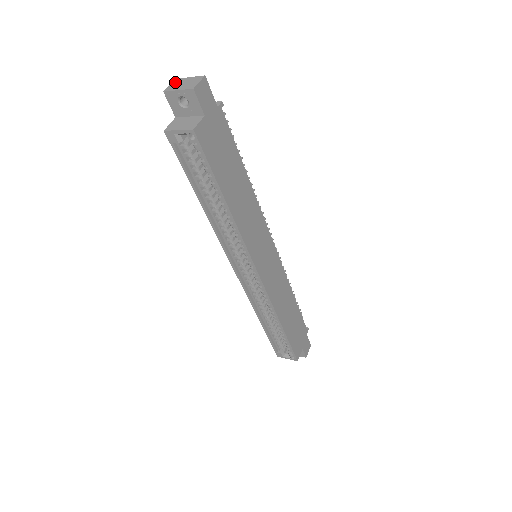
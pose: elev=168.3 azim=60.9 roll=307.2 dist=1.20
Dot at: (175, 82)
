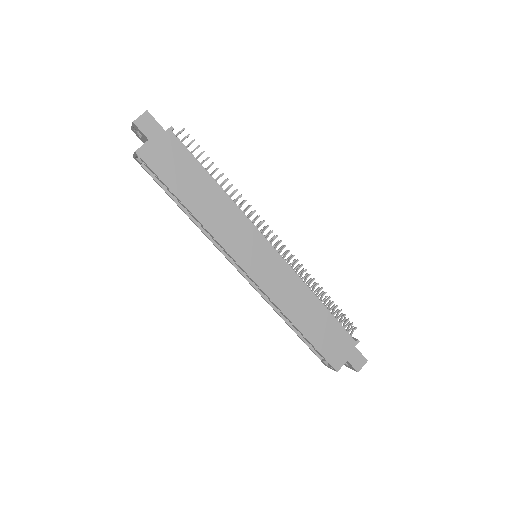
Dot at: occluded
